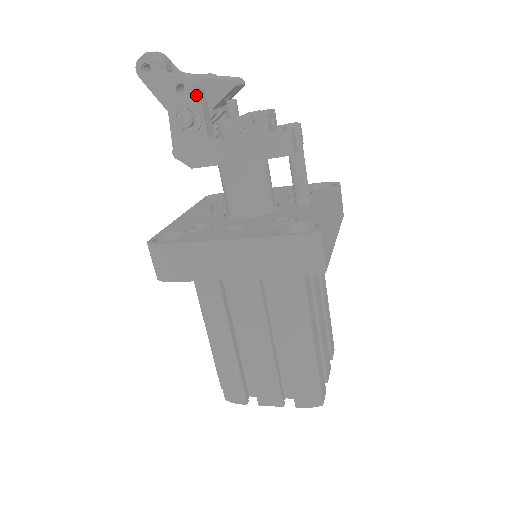
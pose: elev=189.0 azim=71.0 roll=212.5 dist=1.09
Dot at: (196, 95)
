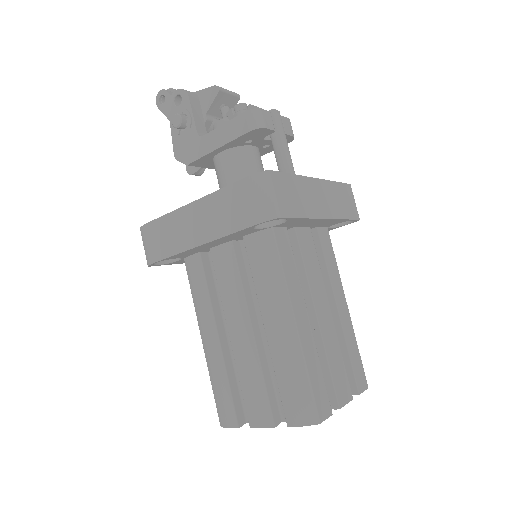
Dot at: (187, 100)
